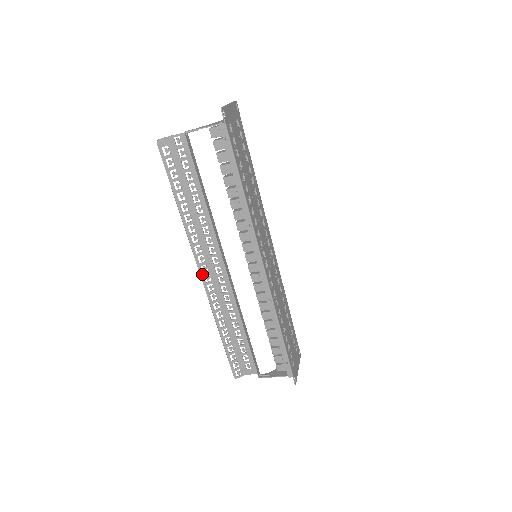
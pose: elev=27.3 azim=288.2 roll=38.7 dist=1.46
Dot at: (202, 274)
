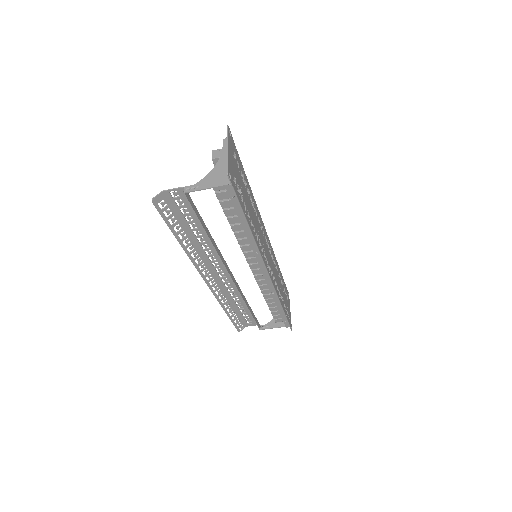
Dot at: (207, 282)
